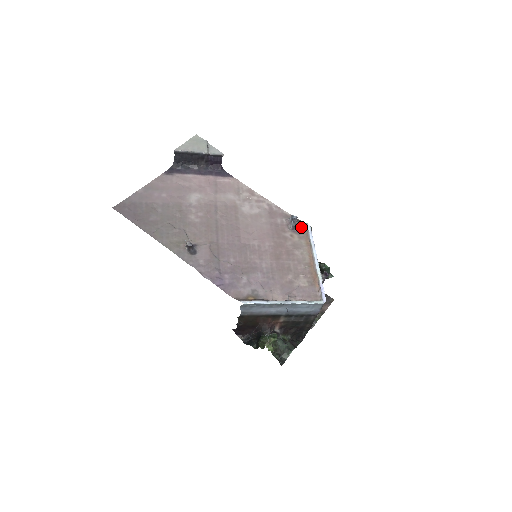
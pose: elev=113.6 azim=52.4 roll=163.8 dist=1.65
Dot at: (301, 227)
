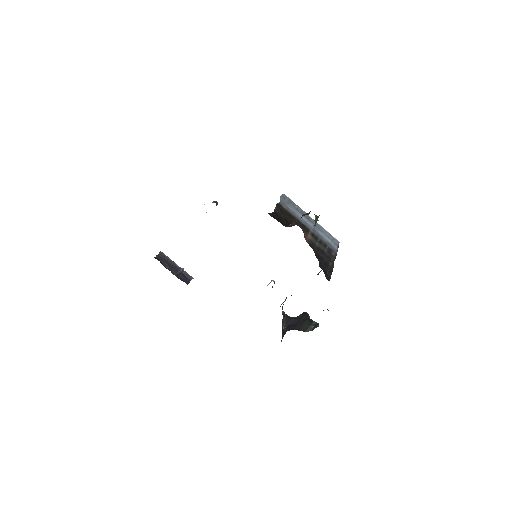
Dot at: occluded
